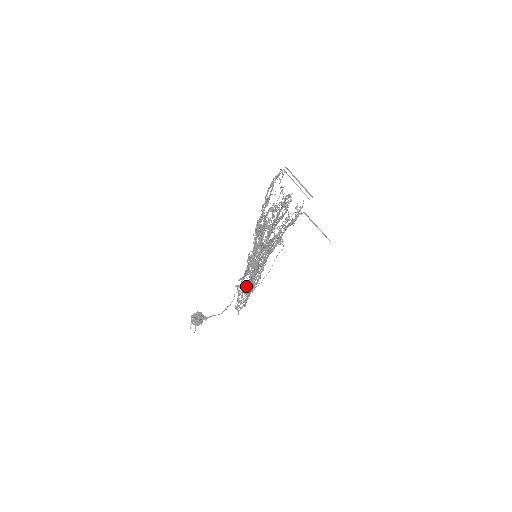
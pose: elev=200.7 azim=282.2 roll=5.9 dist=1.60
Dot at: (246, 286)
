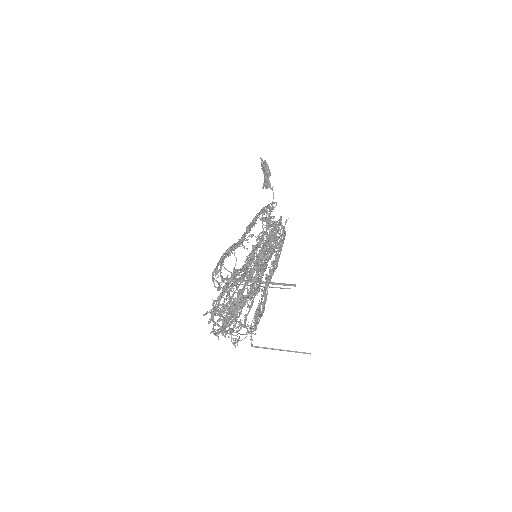
Dot at: occluded
